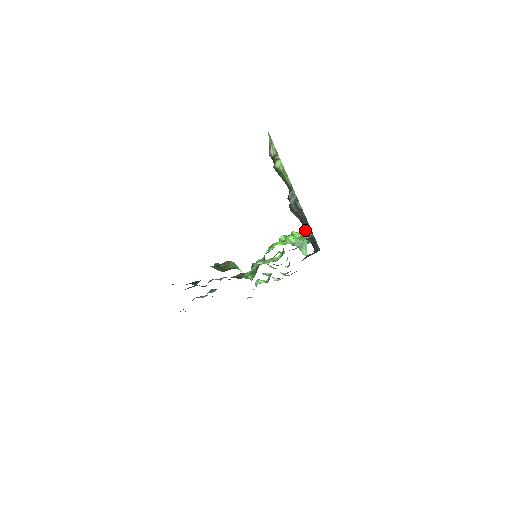
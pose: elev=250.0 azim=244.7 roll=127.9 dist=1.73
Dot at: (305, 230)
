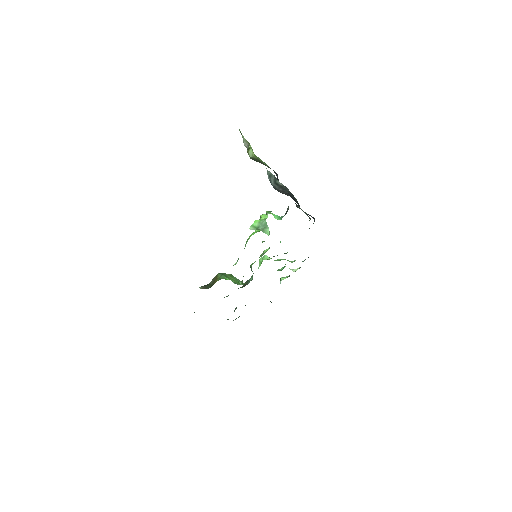
Dot at: (298, 205)
